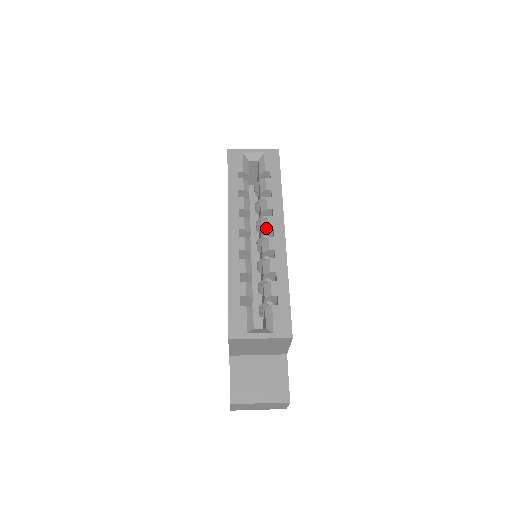
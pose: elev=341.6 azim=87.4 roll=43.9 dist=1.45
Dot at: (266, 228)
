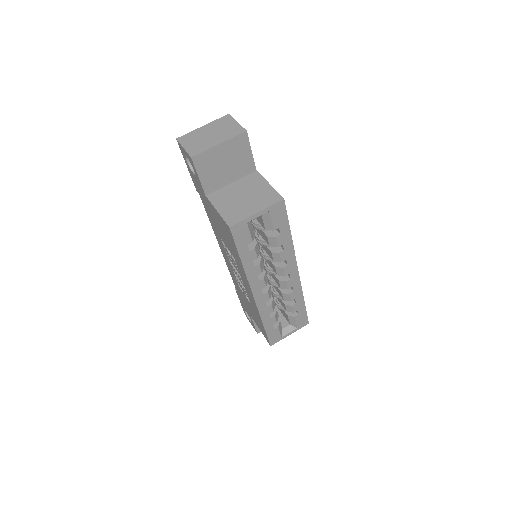
Dot at: (283, 275)
